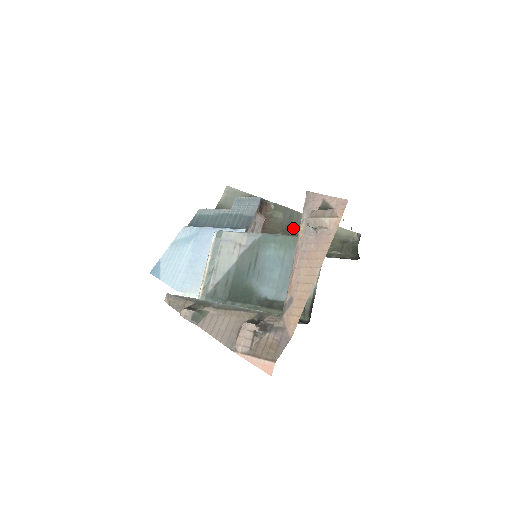
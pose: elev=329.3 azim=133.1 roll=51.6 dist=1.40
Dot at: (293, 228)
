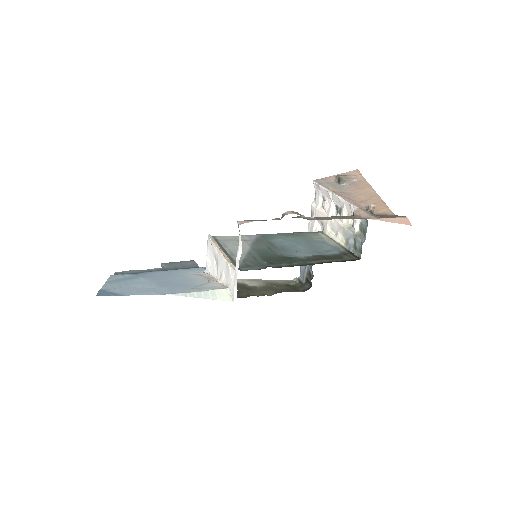
Dot at: occluded
